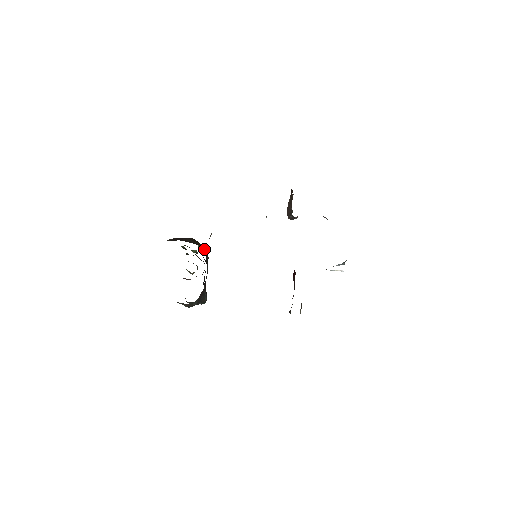
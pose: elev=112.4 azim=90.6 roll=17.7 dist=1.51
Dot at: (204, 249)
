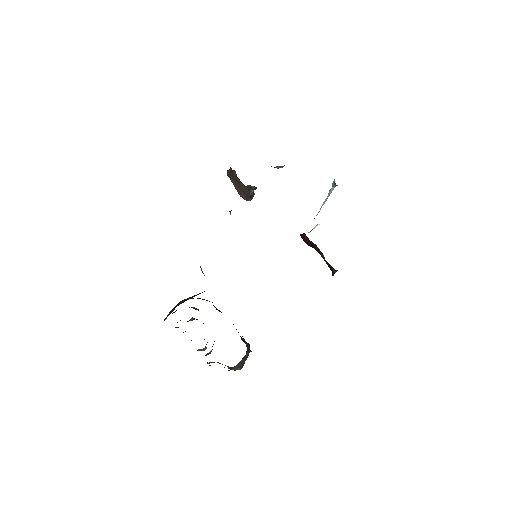
Dot at: (203, 299)
